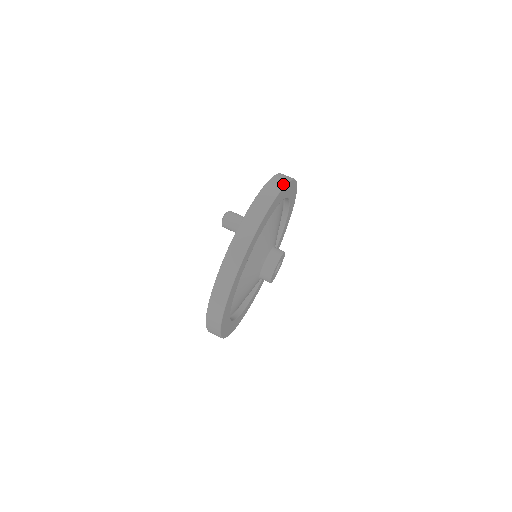
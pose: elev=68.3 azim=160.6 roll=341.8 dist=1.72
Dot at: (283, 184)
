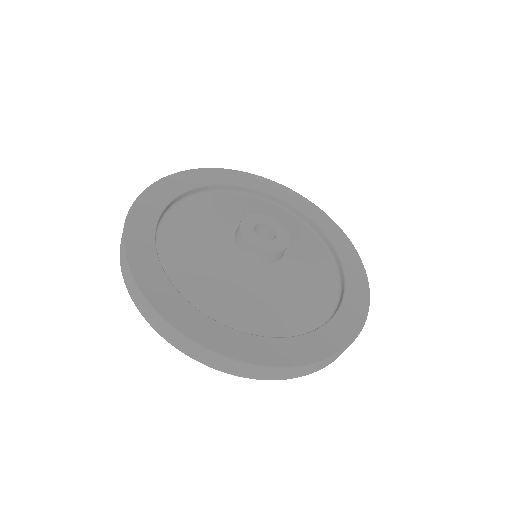
Dot at: (156, 183)
